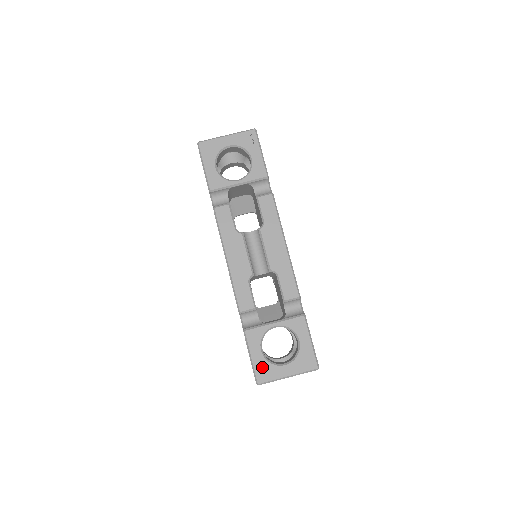
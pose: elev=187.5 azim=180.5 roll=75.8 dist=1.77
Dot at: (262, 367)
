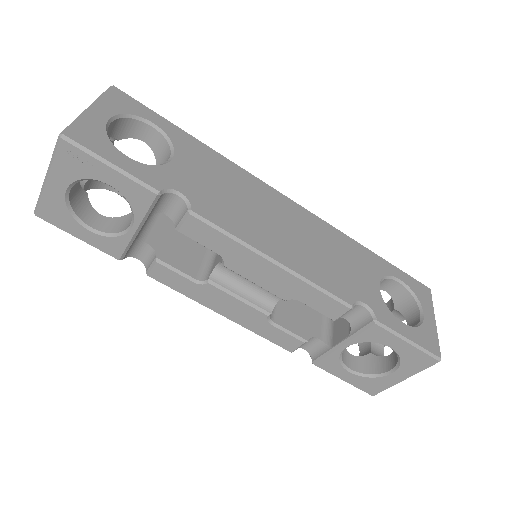
Dot at: (365, 384)
